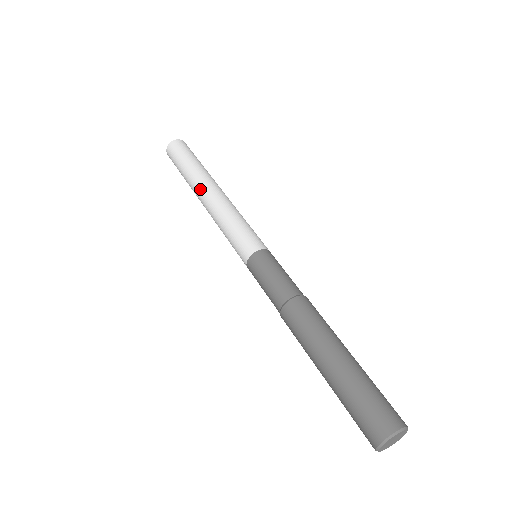
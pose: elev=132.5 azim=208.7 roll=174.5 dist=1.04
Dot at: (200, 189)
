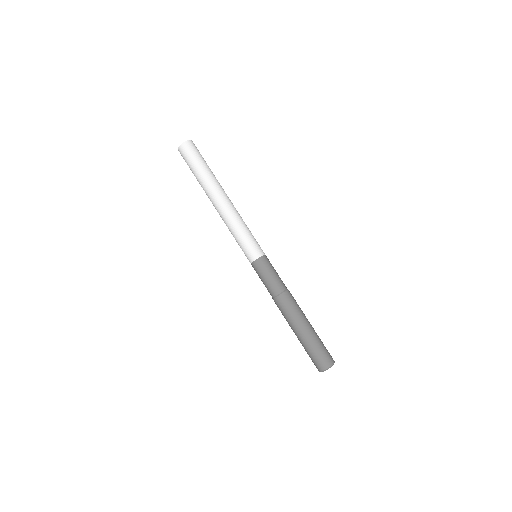
Dot at: (214, 197)
